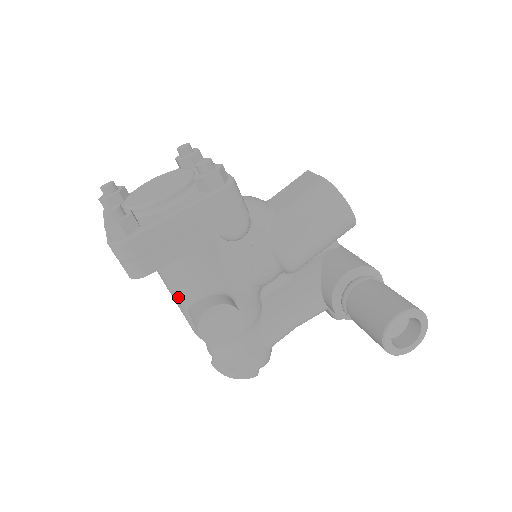
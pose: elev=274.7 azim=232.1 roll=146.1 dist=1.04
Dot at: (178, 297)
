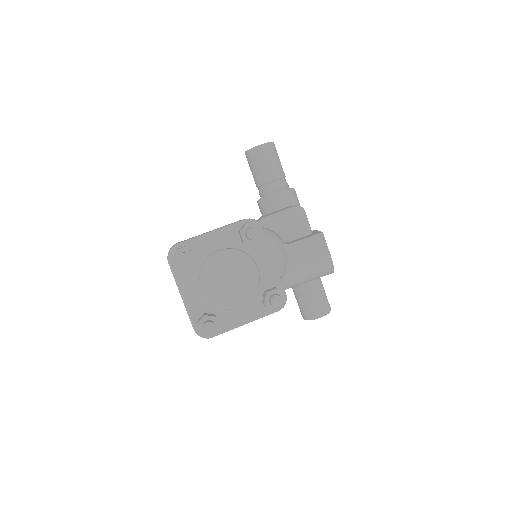
Dot at: occluded
